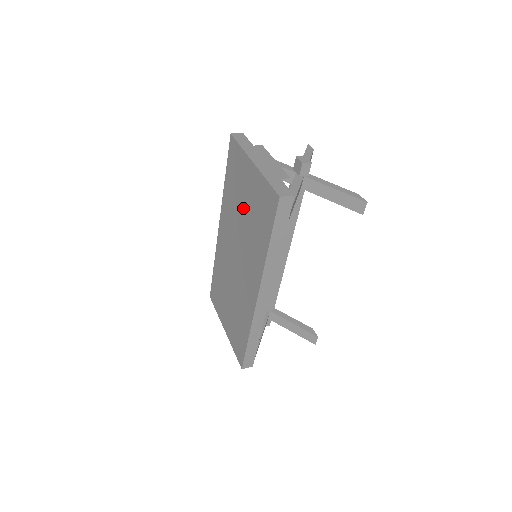
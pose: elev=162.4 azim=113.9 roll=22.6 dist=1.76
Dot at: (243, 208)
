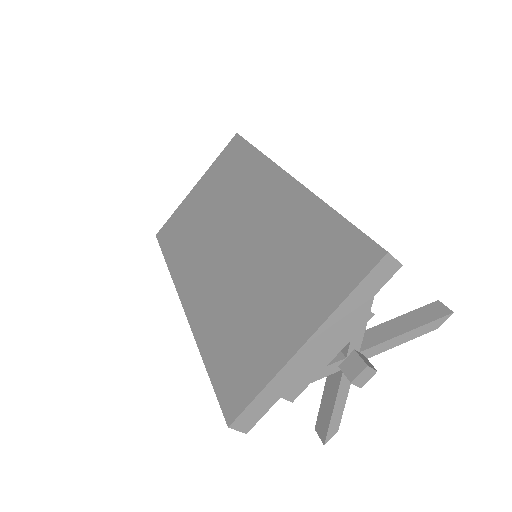
Dot at: (207, 210)
